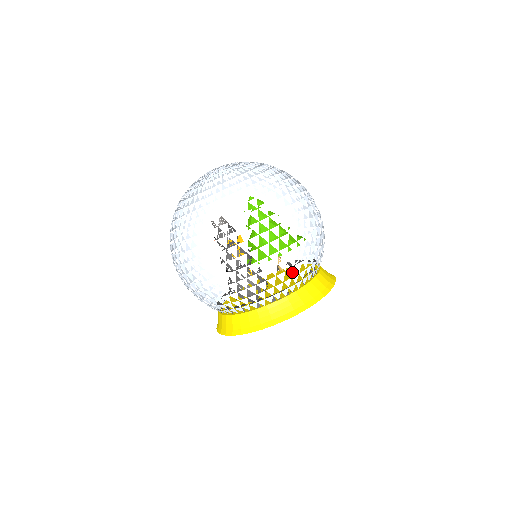
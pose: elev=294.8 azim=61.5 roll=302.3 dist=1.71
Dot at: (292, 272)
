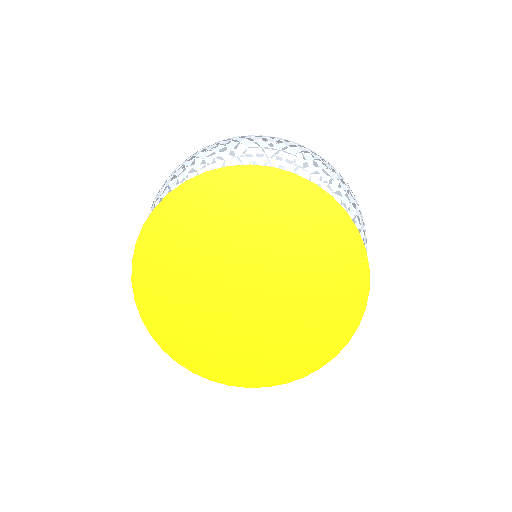
Dot at: (272, 154)
